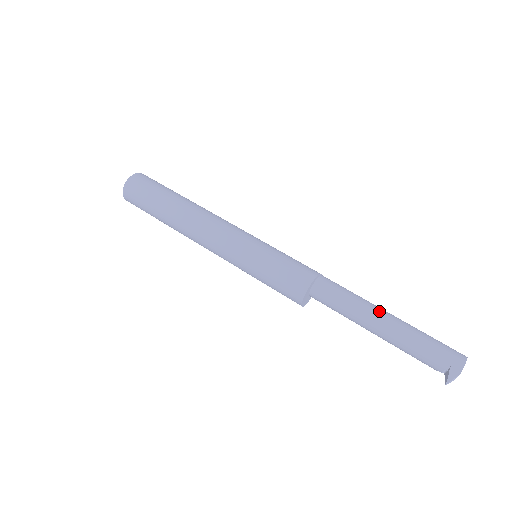
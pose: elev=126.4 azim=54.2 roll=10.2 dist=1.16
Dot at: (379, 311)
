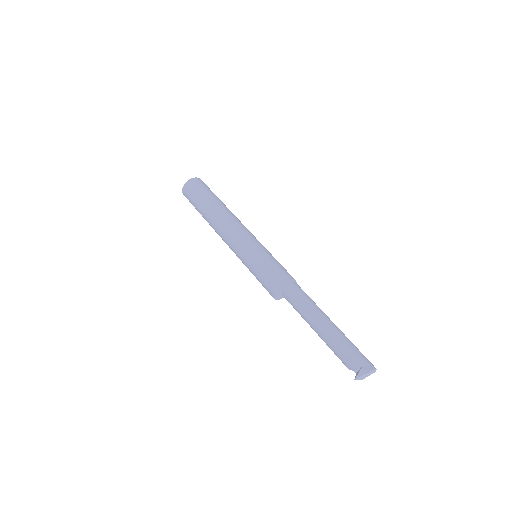
Dot at: (327, 317)
